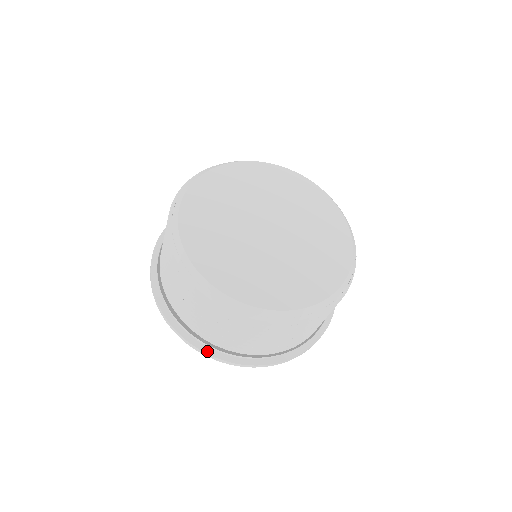
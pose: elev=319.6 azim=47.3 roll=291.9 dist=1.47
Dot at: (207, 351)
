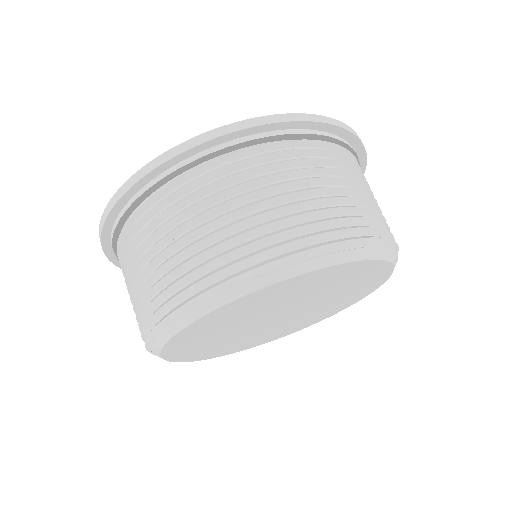
Dot at: occluded
